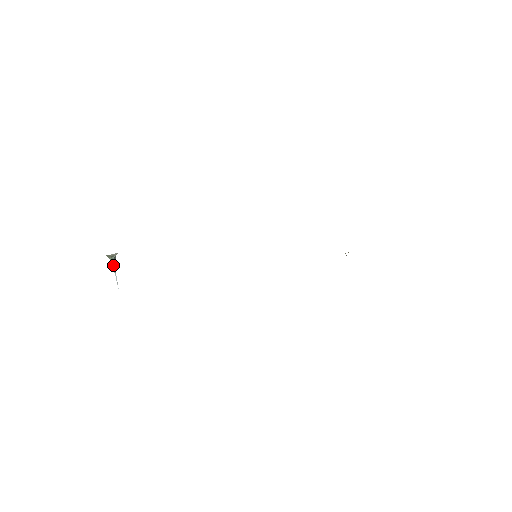
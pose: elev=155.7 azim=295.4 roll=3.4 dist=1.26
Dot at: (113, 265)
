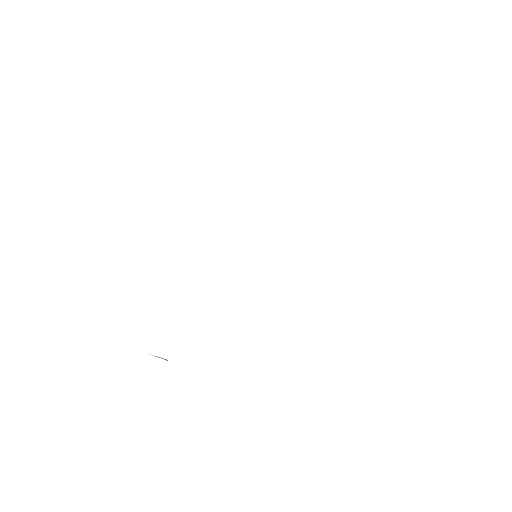
Dot at: occluded
